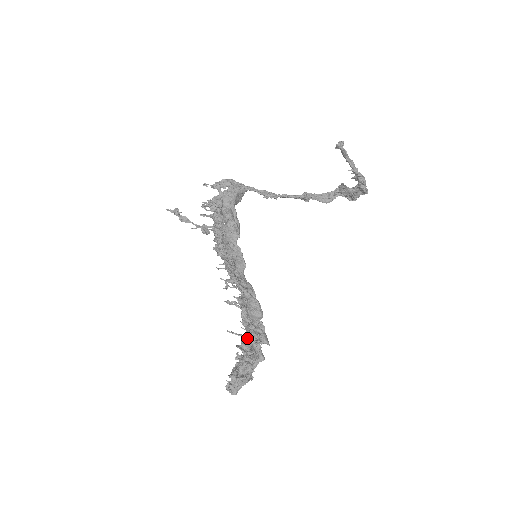
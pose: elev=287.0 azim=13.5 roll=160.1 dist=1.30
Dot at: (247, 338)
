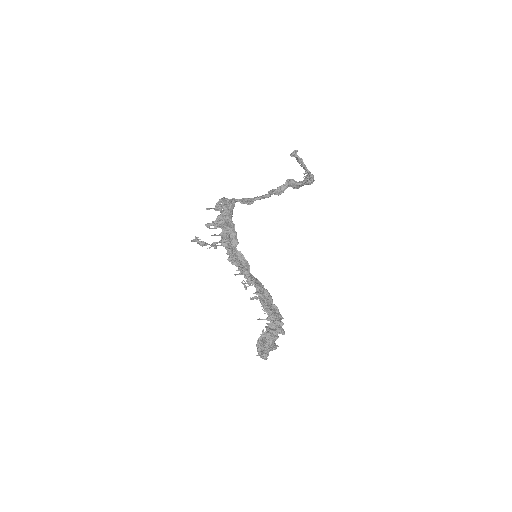
Dot at: (271, 320)
